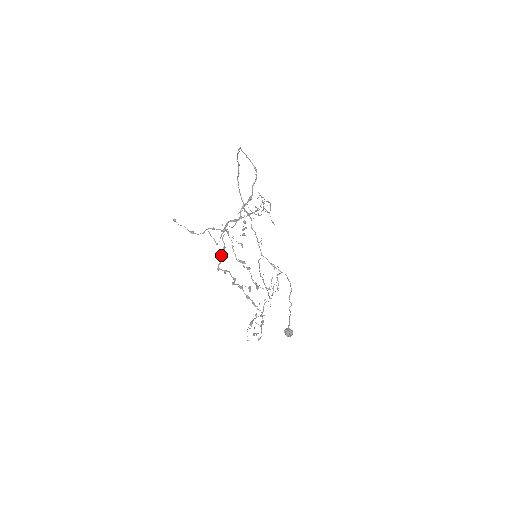
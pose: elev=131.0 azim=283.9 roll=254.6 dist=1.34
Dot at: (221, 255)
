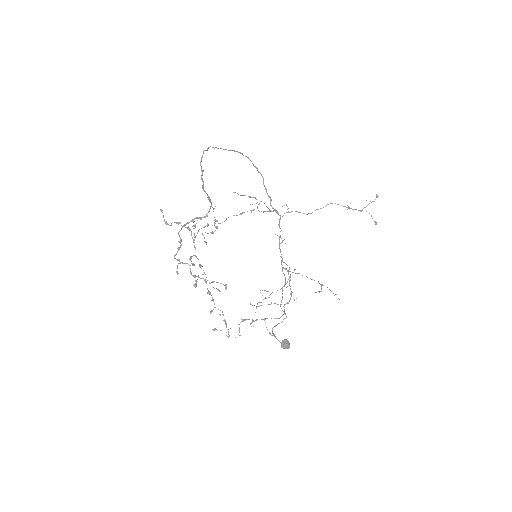
Dot at: (177, 248)
